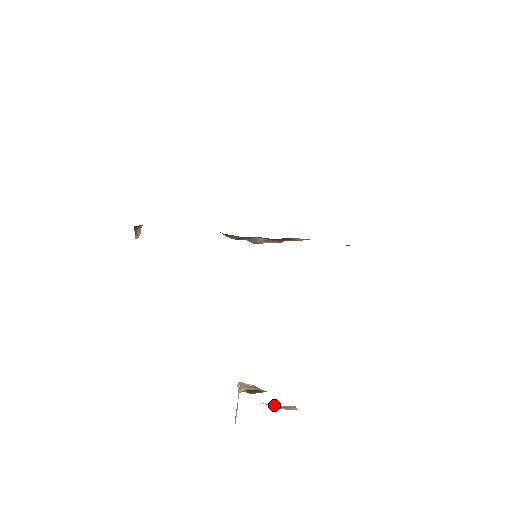
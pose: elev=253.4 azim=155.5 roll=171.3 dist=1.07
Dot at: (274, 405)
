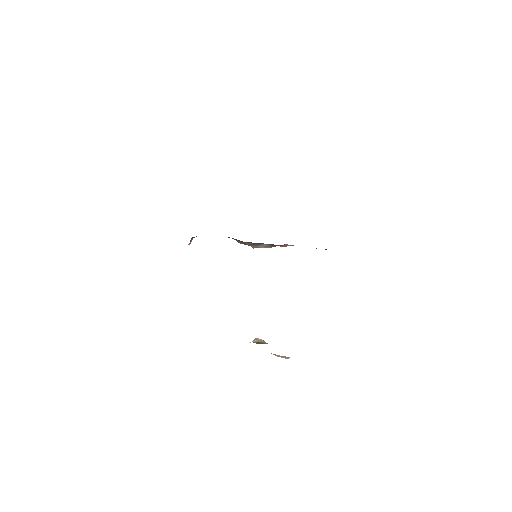
Dot at: occluded
